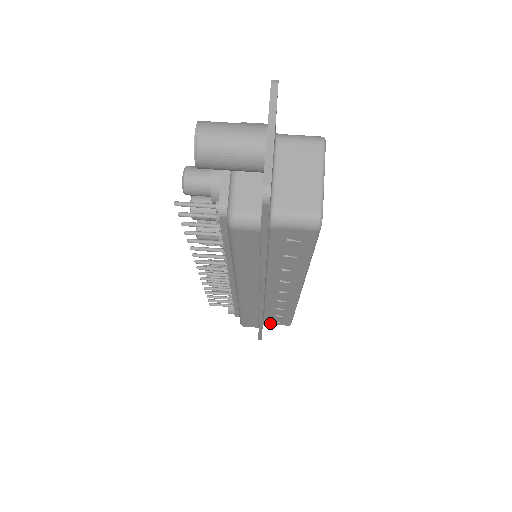
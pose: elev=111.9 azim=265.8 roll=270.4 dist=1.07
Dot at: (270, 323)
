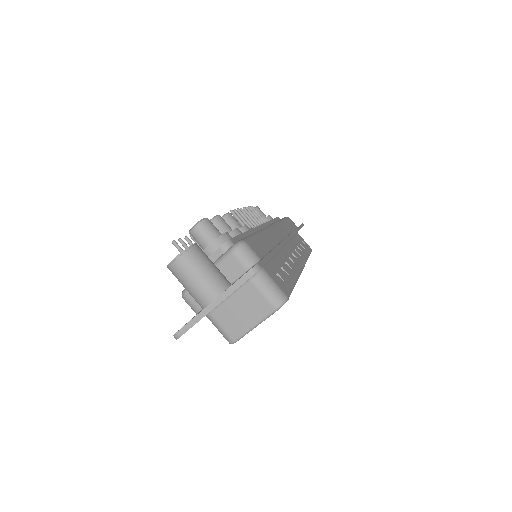
Dot at: occluded
